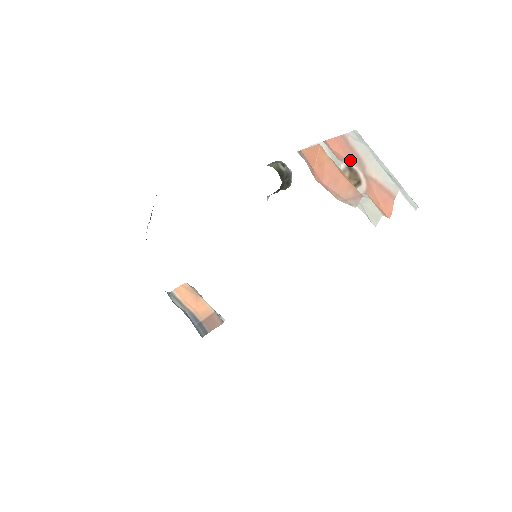
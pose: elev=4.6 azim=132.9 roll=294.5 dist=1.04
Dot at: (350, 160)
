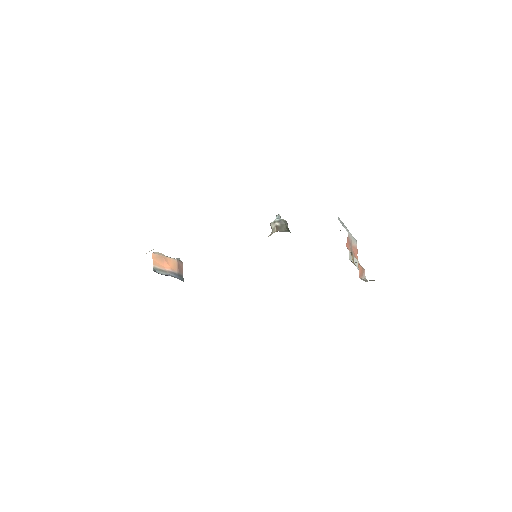
Dot at: (350, 246)
